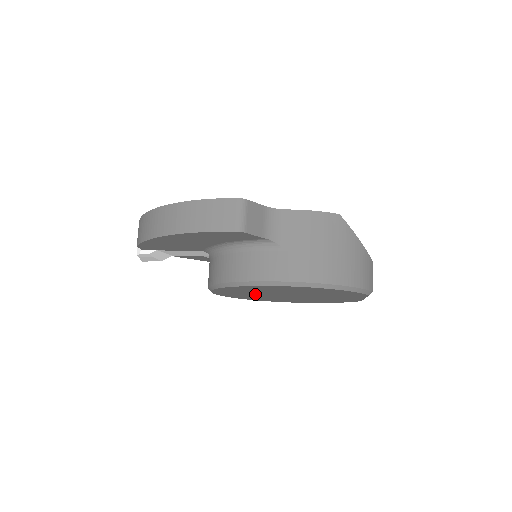
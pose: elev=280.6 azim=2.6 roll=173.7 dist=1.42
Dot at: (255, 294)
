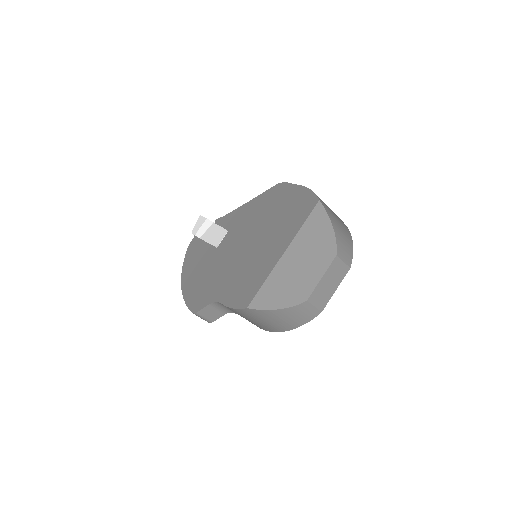
Dot at: occluded
